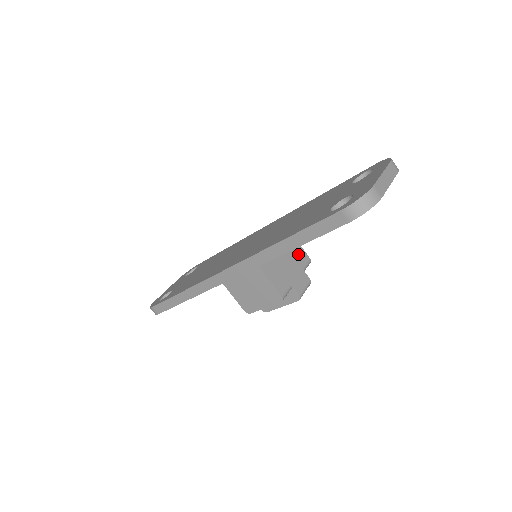
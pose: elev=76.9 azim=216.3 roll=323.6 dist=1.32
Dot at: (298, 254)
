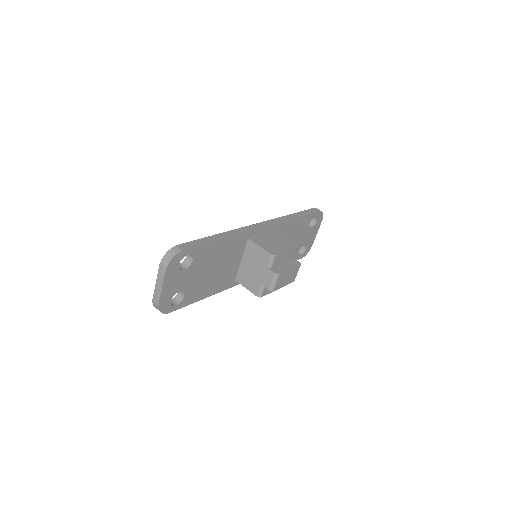
Dot at: occluded
